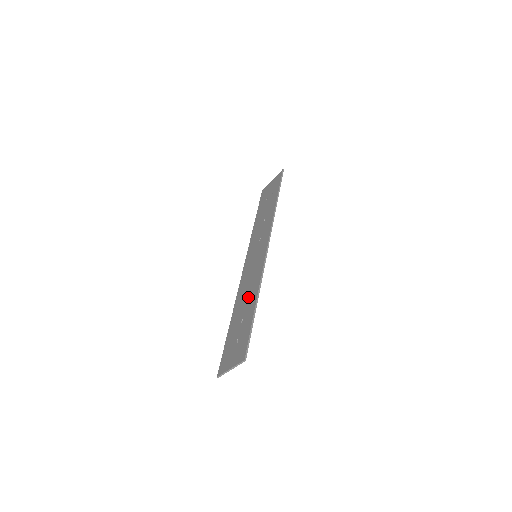
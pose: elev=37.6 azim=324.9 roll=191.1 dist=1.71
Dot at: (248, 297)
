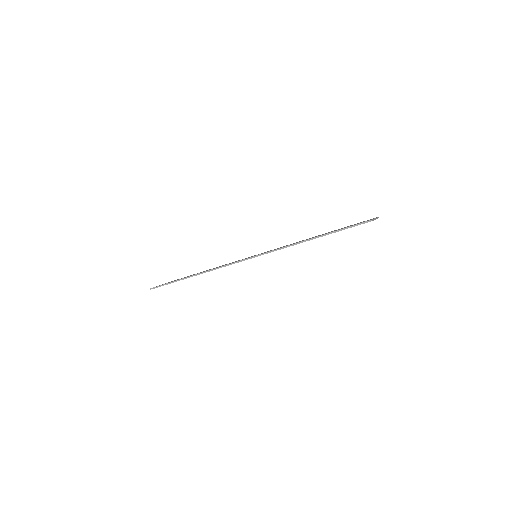
Dot at: occluded
